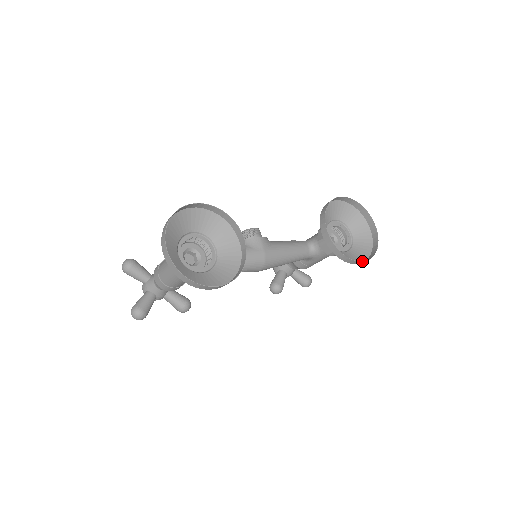
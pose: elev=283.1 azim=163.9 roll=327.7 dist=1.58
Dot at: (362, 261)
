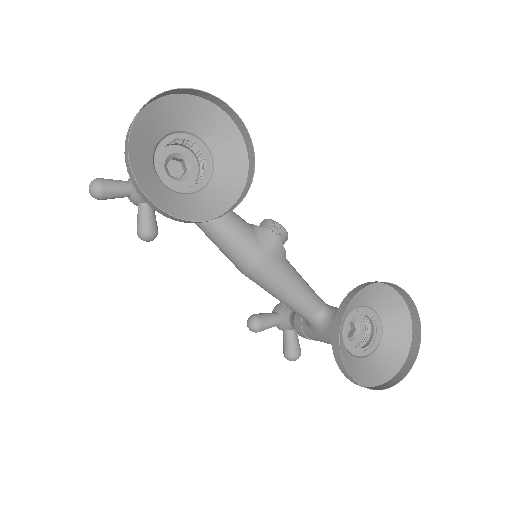
Dot at: occluded
